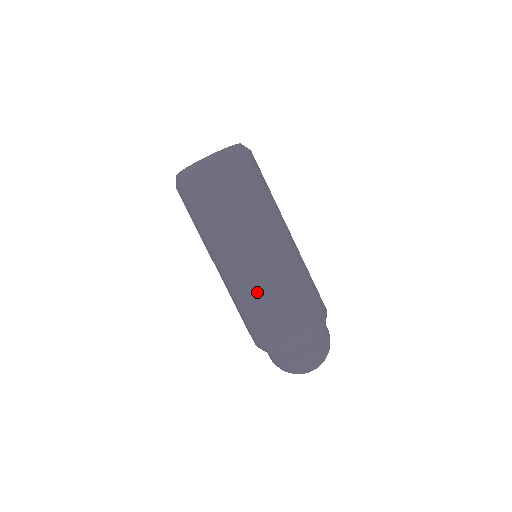
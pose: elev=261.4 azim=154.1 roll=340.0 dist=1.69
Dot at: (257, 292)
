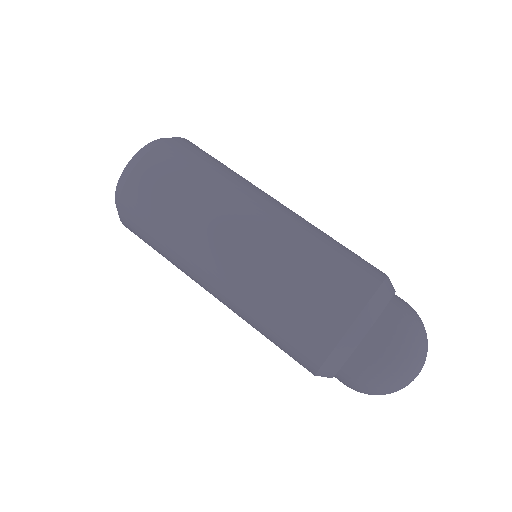
Dot at: (266, 282)
